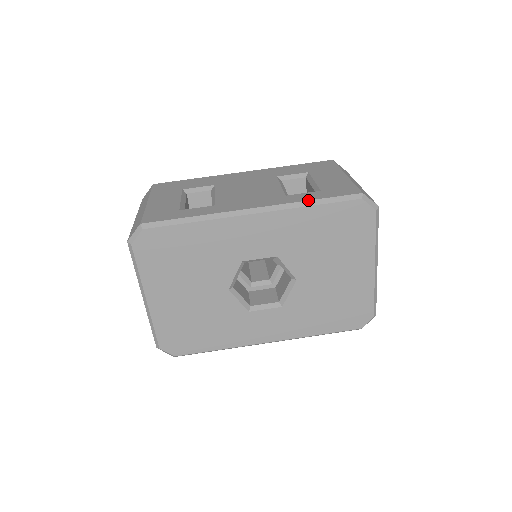
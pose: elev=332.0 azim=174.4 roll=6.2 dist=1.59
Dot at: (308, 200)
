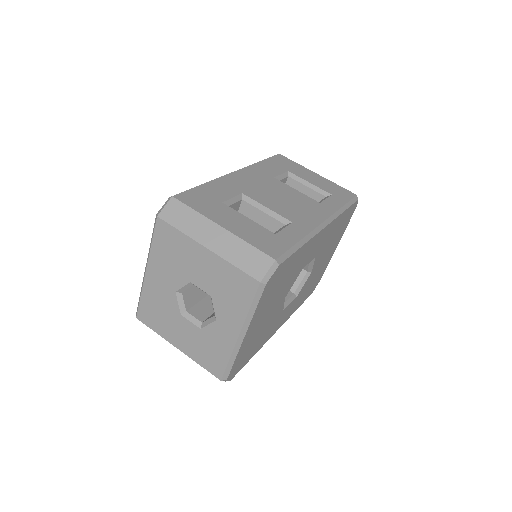
Dot at: (342, 207)
